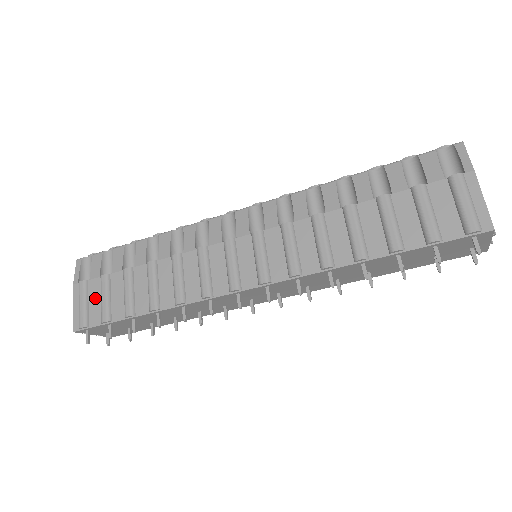
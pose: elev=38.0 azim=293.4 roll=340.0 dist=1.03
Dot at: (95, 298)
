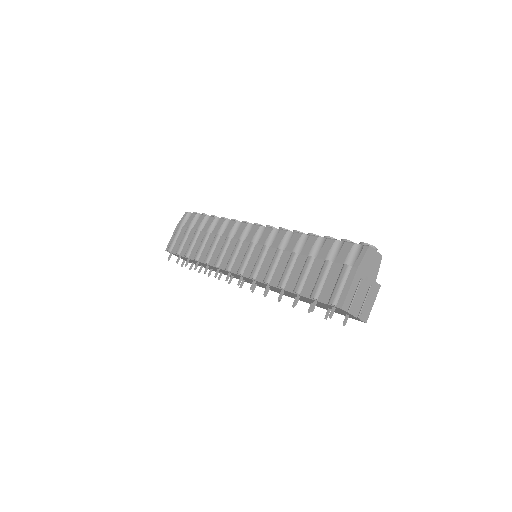
Dot at: (180, 238)
